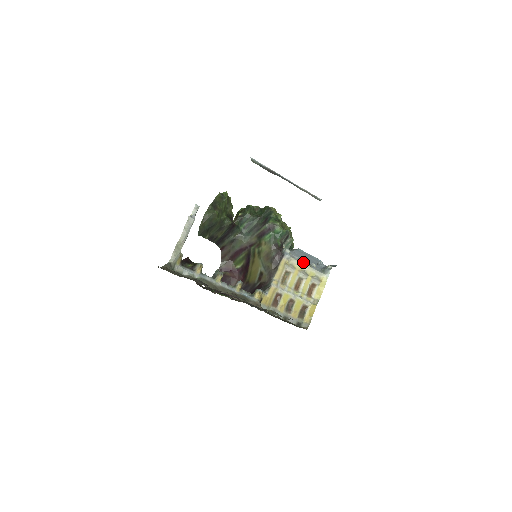
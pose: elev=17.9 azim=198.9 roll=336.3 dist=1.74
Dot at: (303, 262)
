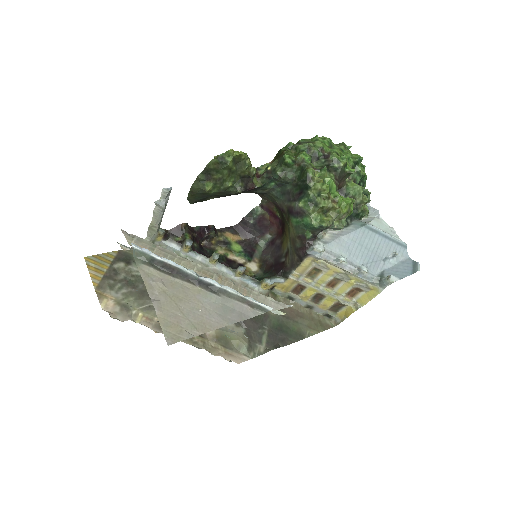
Dot at: (342, 266)
